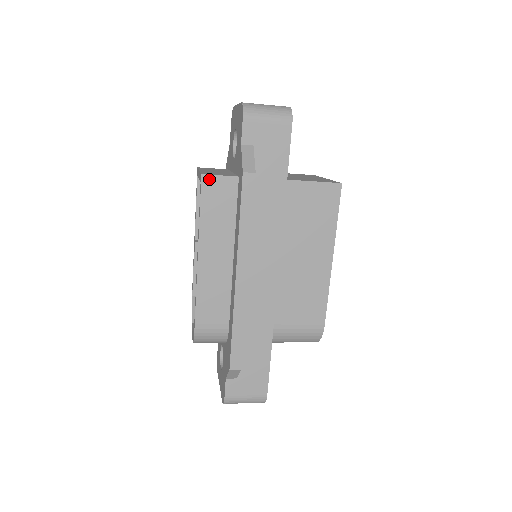
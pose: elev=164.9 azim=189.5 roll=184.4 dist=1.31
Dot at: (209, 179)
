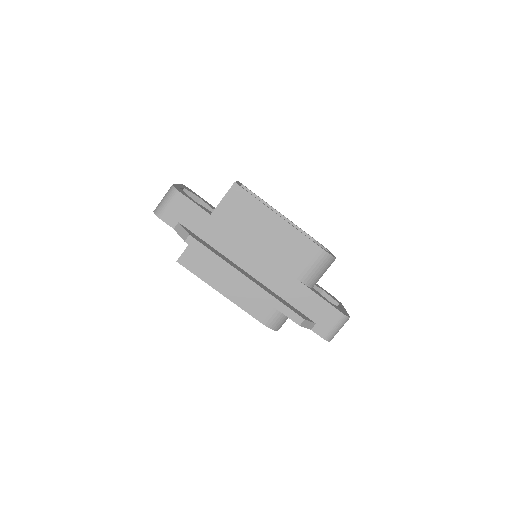
Dot at: (182, 259)
